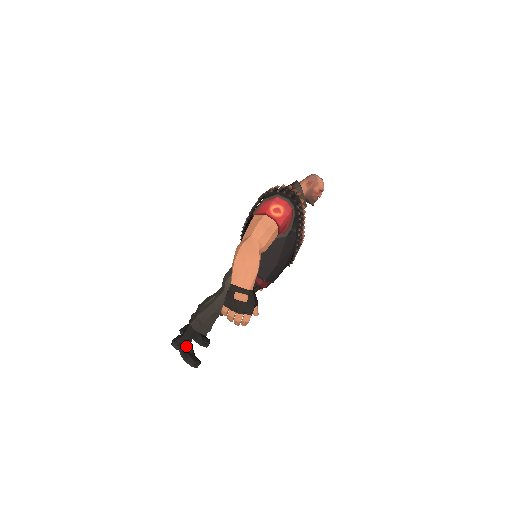
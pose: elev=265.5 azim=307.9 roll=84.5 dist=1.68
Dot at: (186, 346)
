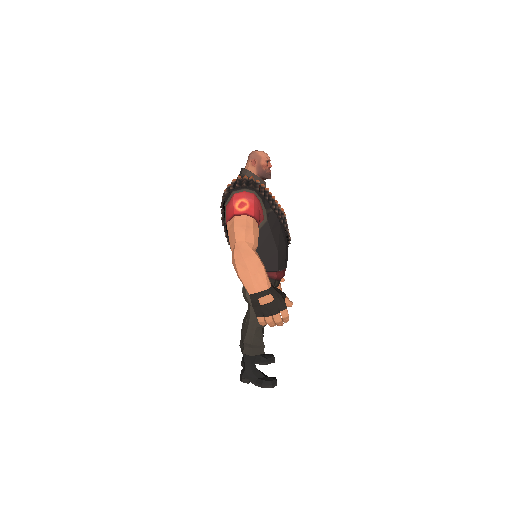
Dot at: (254, 374)
